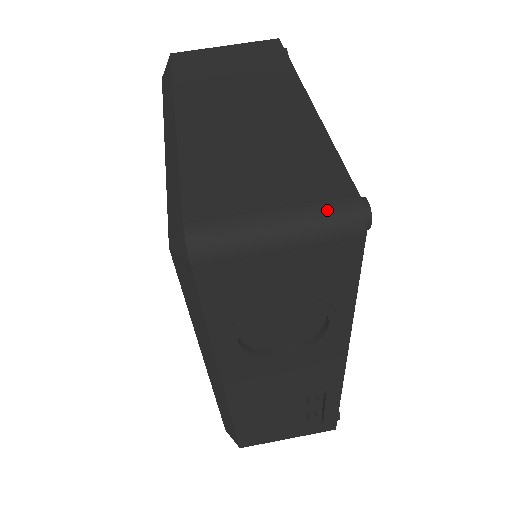
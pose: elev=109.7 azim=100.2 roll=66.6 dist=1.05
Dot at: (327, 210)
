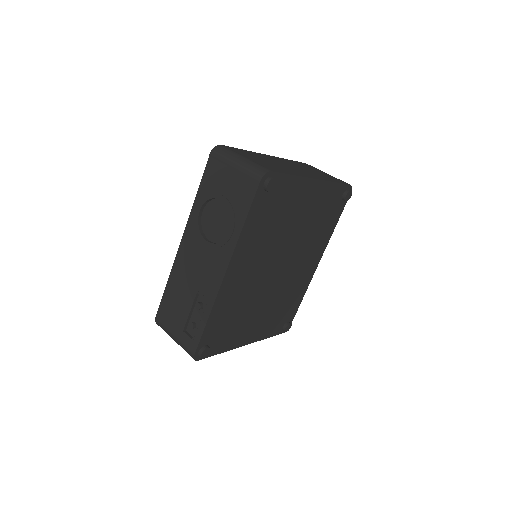
Dot at: (258, 166)
